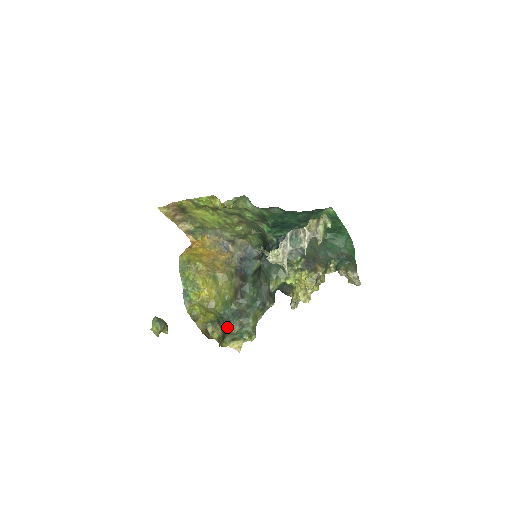
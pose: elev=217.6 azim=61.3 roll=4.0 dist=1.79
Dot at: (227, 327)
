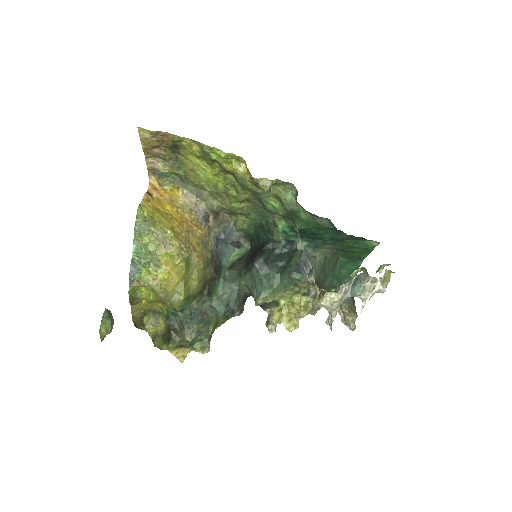
Dot at: (180, 330)
